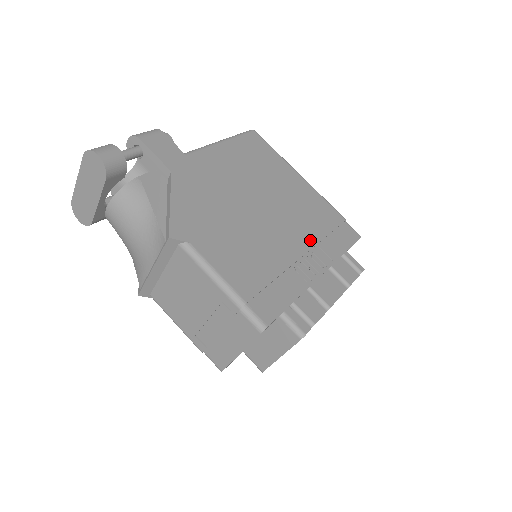
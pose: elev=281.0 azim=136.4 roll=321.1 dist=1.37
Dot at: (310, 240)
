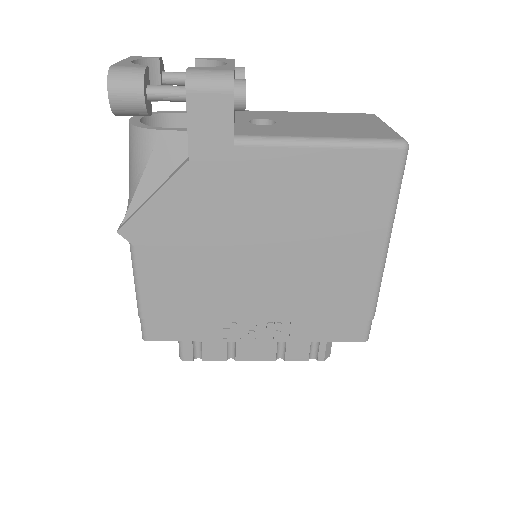
Dot at: (285, 313)
